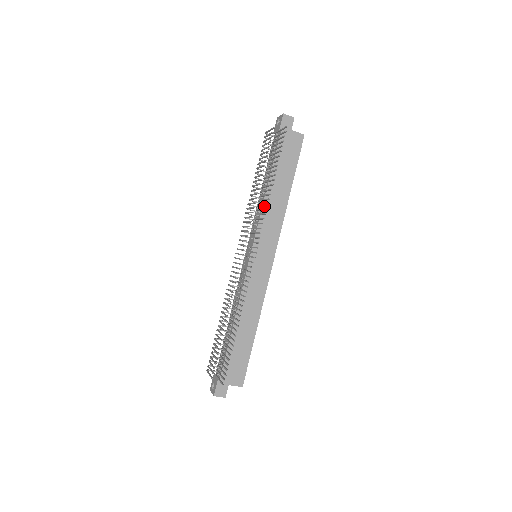
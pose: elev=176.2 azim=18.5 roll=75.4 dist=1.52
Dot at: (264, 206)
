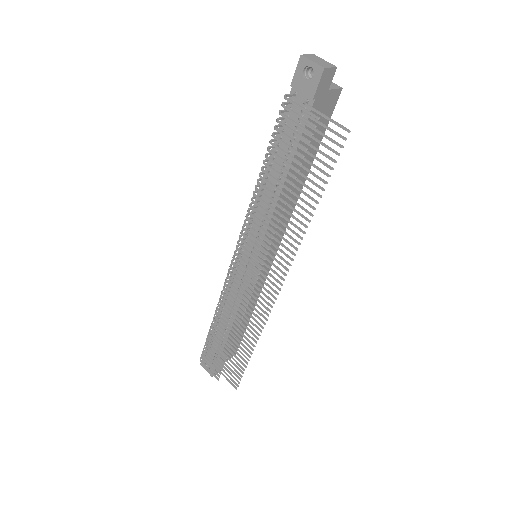
Dot at: (276, 209)
